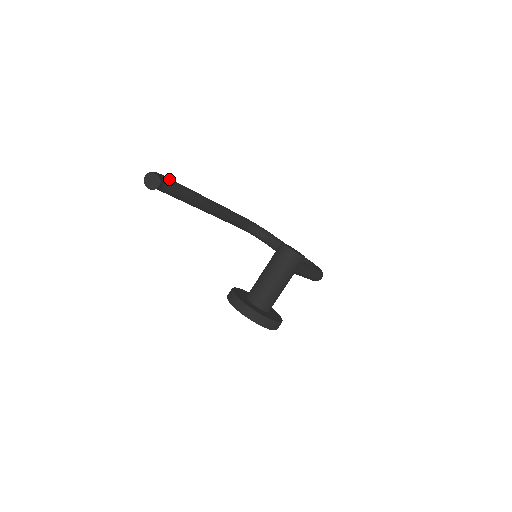
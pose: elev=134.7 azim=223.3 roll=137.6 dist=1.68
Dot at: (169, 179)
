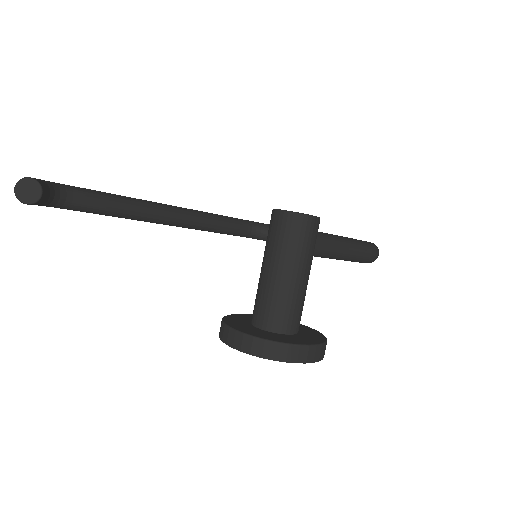
Dot at: (75, 187)
